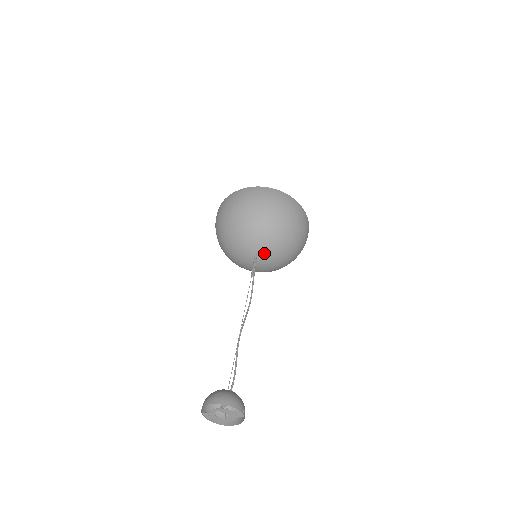
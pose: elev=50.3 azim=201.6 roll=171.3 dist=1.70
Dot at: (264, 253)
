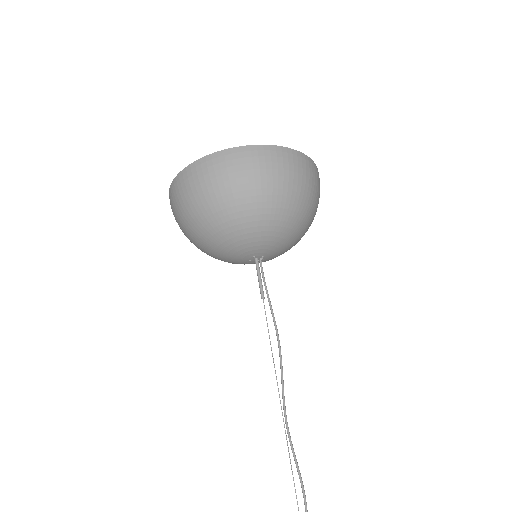
Dot at: (260, 251)
